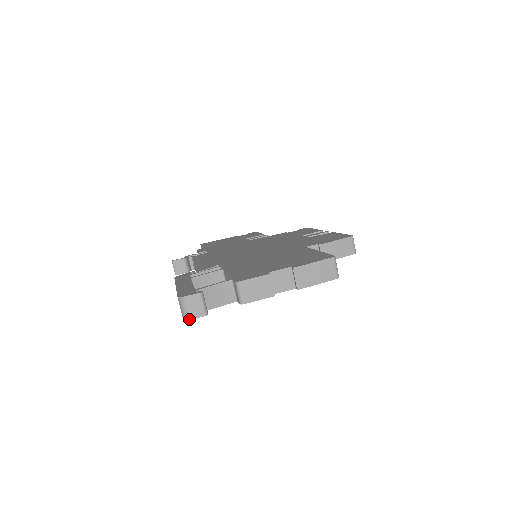
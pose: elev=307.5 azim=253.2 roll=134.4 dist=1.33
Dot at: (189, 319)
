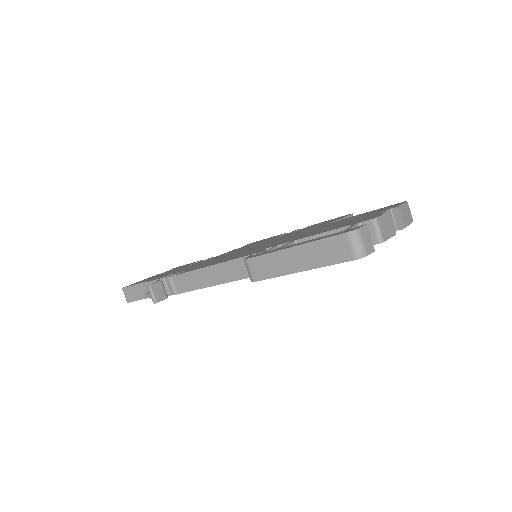
Dot at: (366, 255)
